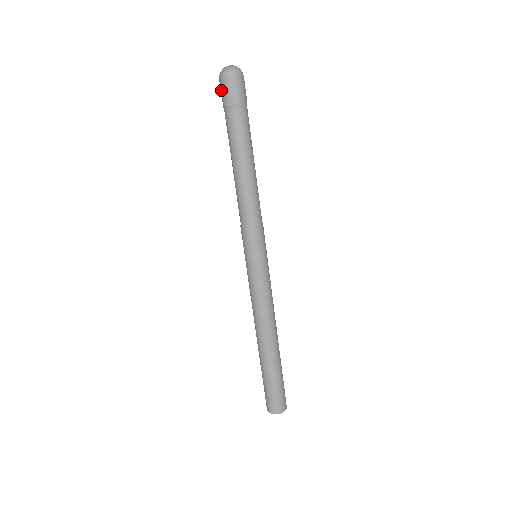
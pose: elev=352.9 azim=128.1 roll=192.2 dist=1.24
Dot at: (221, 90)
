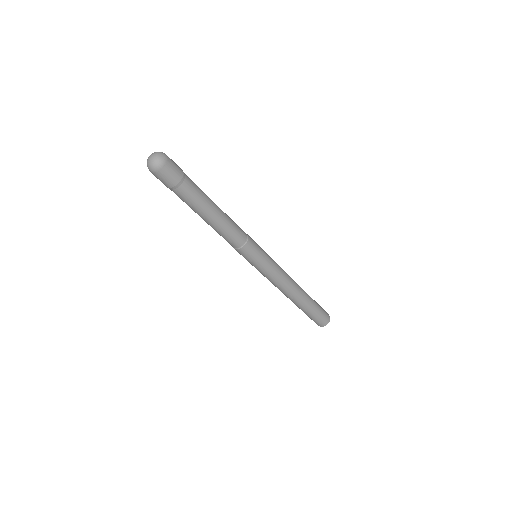
Dot at: occluded
